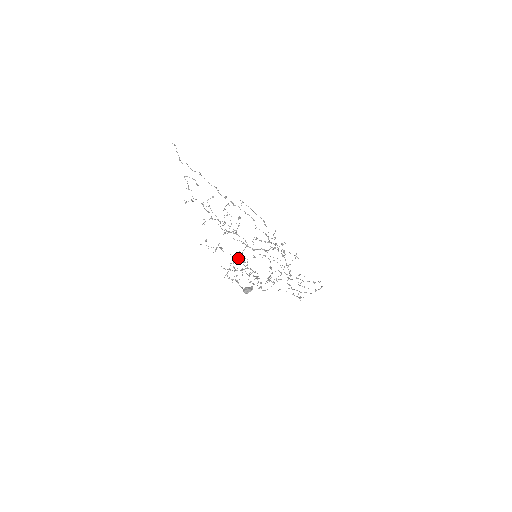
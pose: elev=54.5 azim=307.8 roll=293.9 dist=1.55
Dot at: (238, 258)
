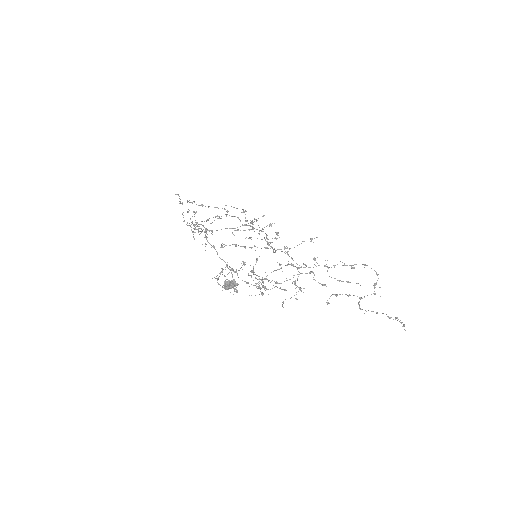
Dot at: (264, 279)
